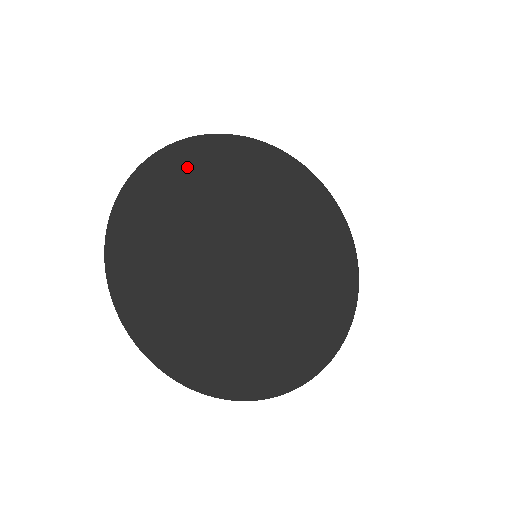
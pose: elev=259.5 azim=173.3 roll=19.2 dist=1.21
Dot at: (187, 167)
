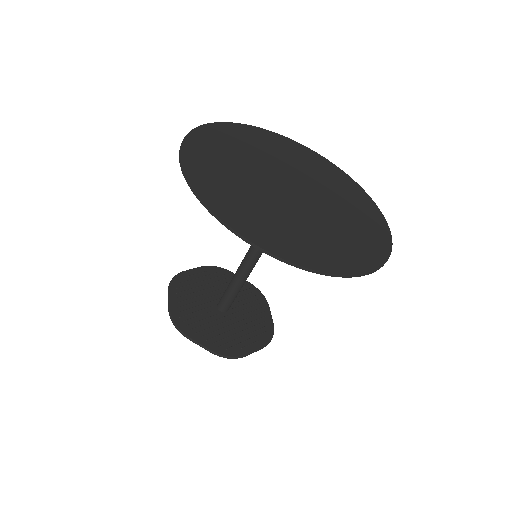
Dot at: (228, 134)
